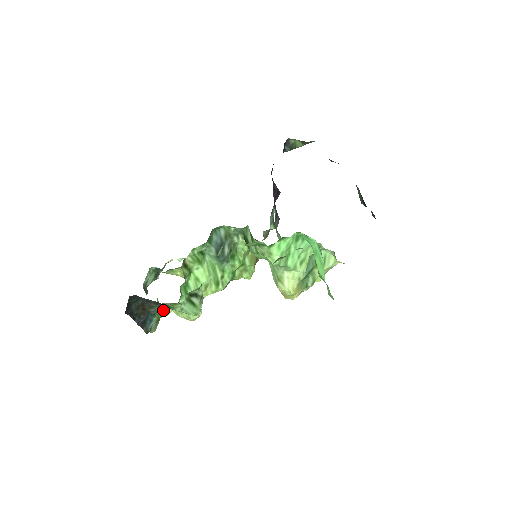
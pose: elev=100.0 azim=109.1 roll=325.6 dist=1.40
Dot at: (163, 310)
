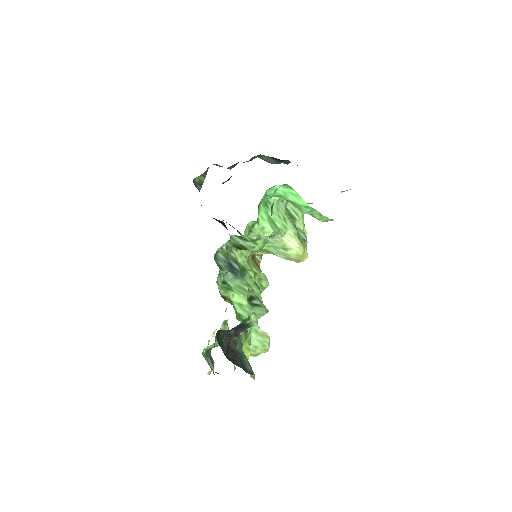
Dot at: (244, 349)
